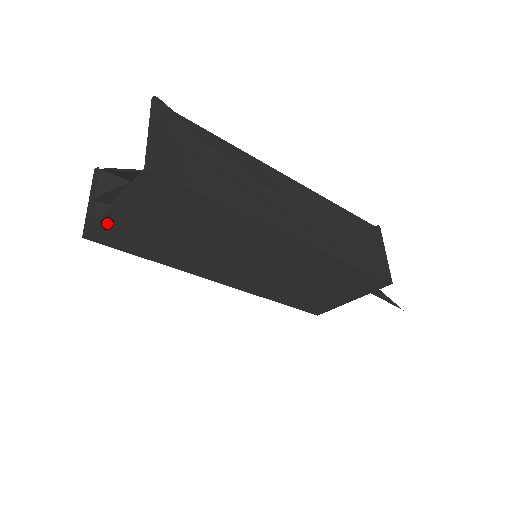
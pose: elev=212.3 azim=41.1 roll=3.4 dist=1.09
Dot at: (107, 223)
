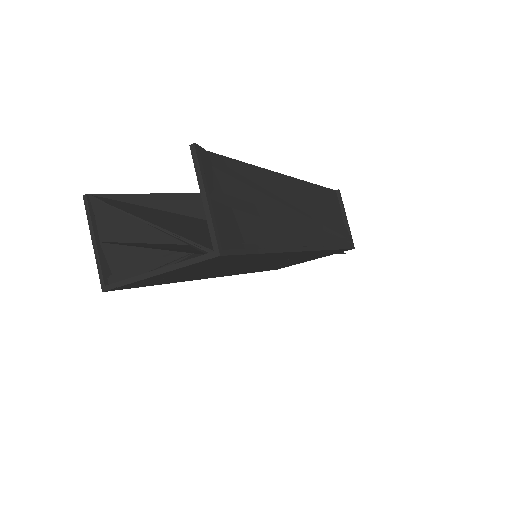
Dot at: (140, 281)
